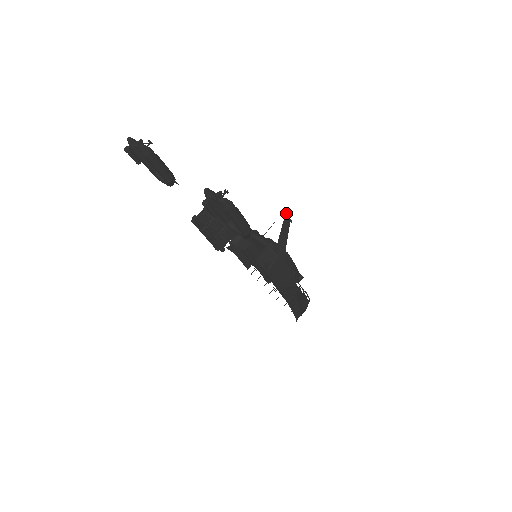
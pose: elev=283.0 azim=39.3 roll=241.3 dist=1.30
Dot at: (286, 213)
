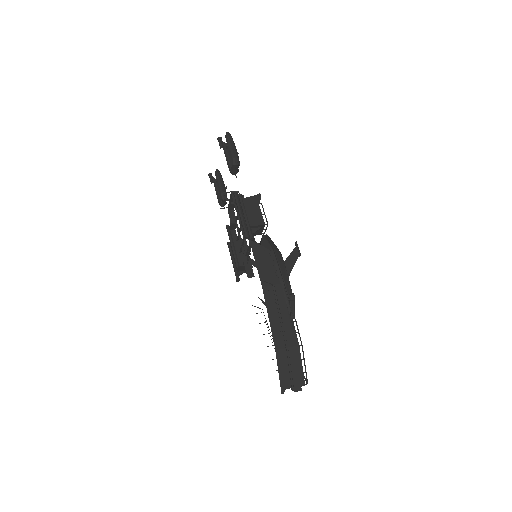
Dot at: (296, 243)
